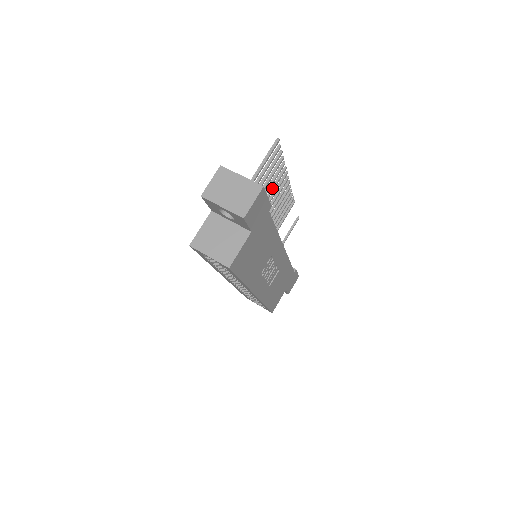
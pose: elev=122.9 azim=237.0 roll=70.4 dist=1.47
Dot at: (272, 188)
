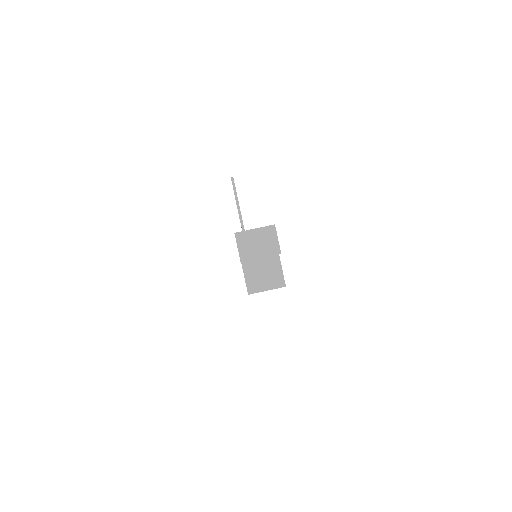
Dot at: occluded
